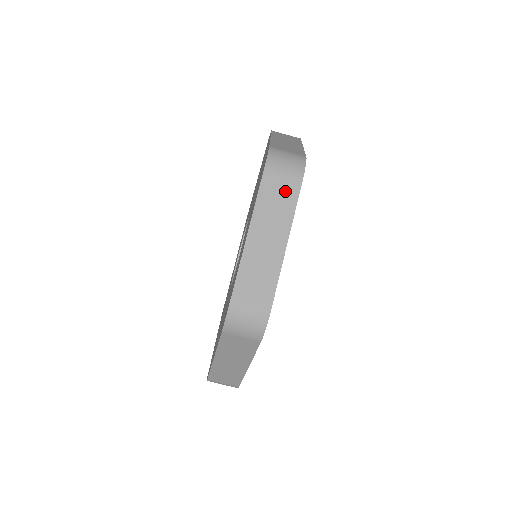
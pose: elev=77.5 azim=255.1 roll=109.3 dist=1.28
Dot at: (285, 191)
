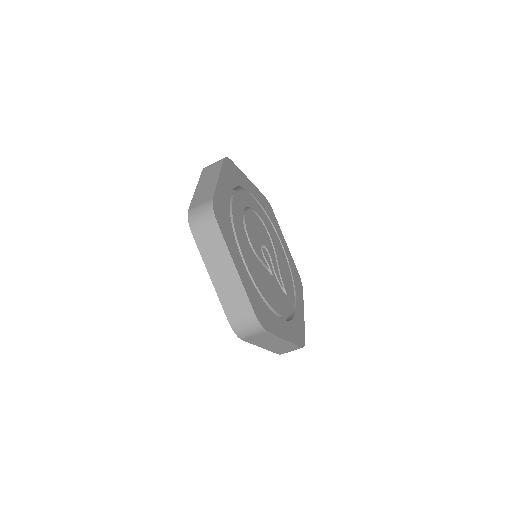
Dot at: (212, 236)
